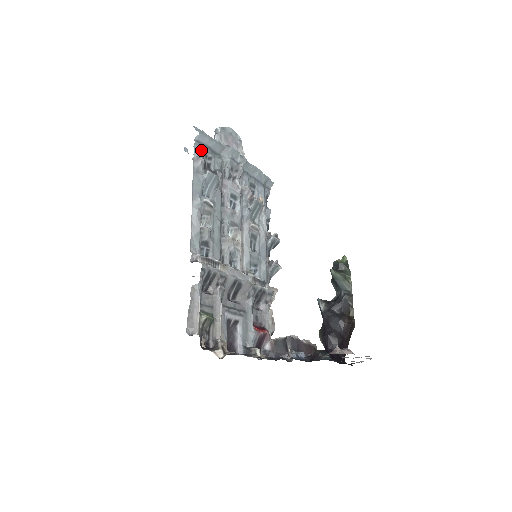
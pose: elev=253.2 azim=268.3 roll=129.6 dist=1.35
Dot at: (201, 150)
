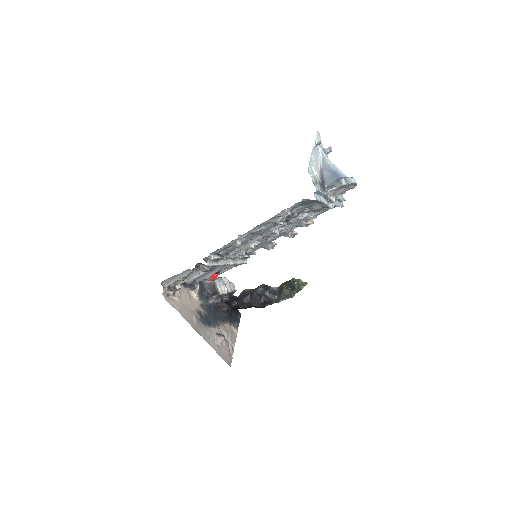
Dot at: (300, 204)
